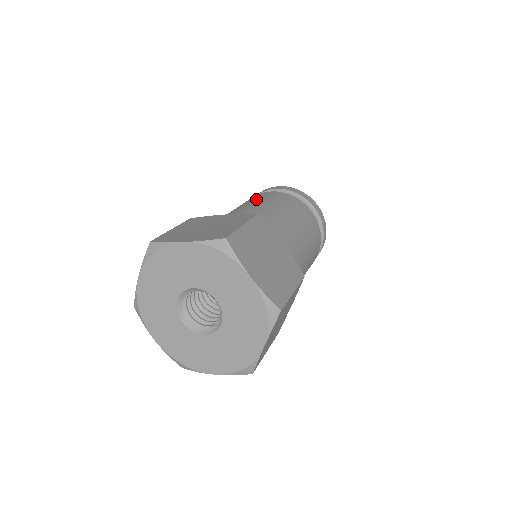
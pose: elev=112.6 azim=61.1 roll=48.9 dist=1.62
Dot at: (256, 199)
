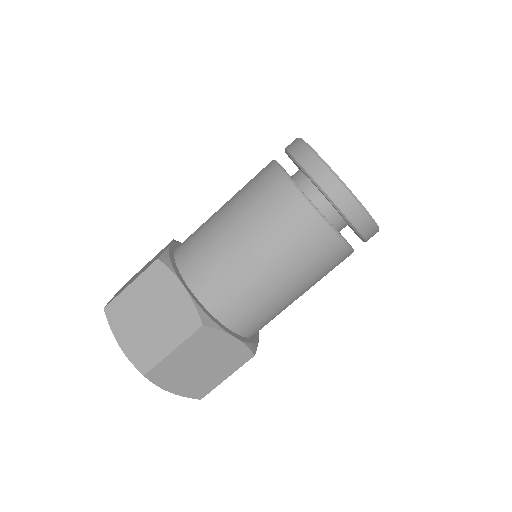
Dot at: (260, 217)
